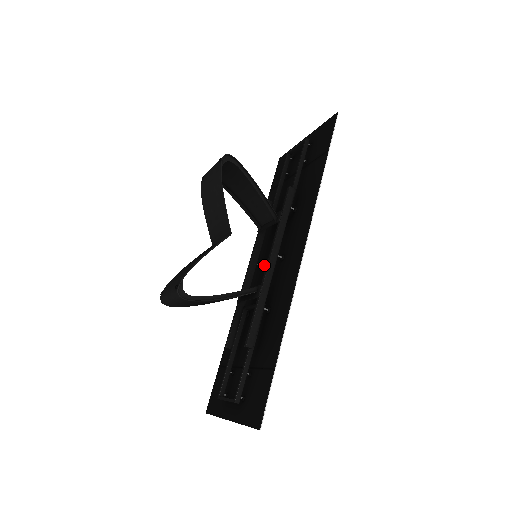
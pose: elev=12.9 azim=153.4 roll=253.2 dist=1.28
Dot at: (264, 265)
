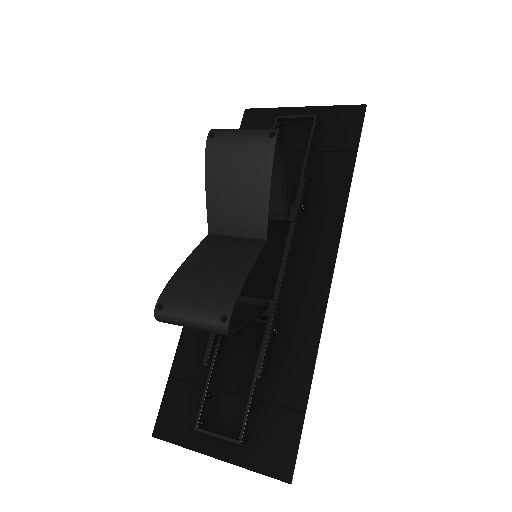
Dot at: occluded
